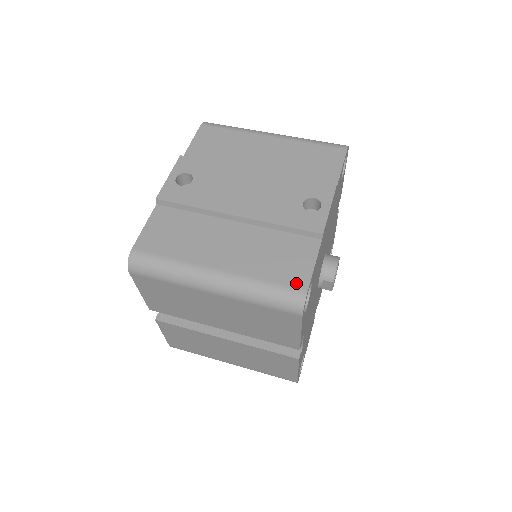
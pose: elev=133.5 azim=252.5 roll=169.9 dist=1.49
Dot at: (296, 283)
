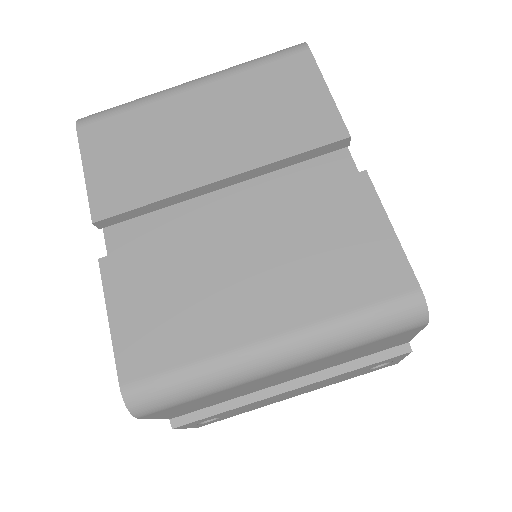
Dot at: occluded
